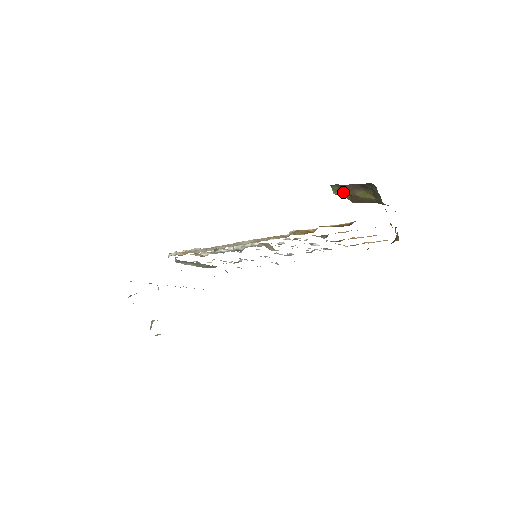
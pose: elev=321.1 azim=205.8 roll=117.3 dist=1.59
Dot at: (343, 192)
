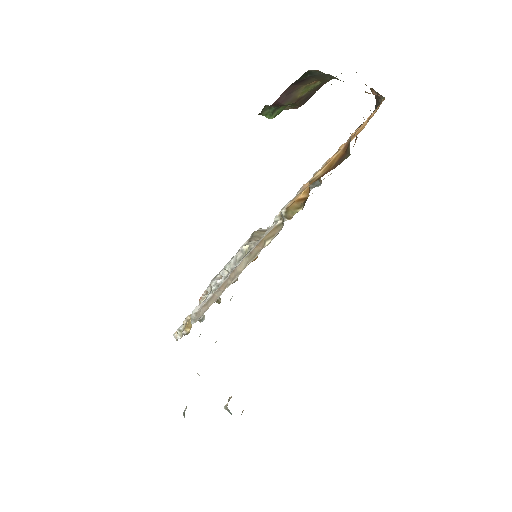
Dot at: (279, 108)
